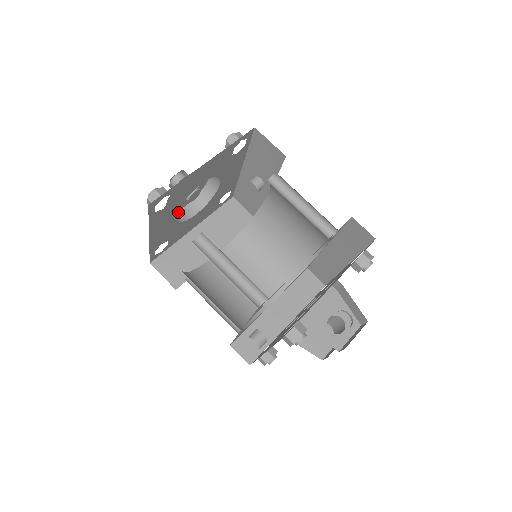
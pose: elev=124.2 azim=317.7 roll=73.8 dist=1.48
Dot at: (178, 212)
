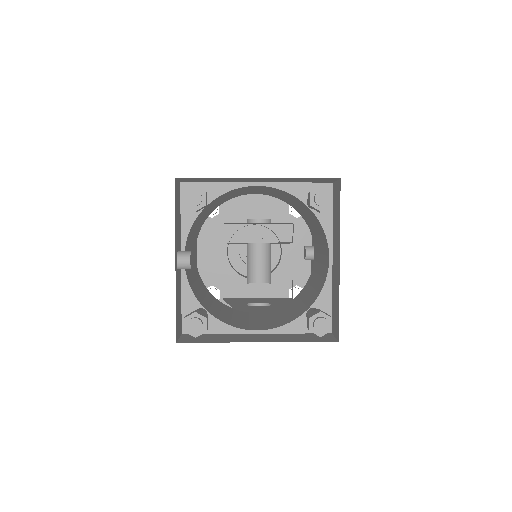
Dot at: (242, 275)
